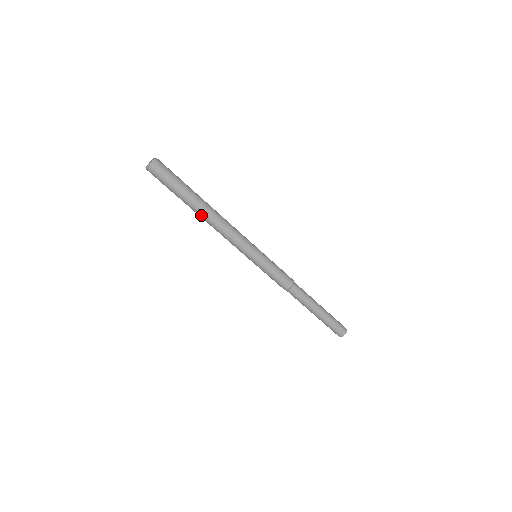
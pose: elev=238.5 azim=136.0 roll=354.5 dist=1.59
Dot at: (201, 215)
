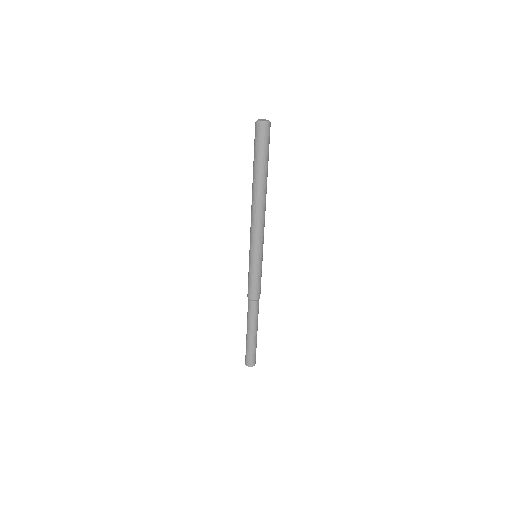
Dot at: (260, 192)
